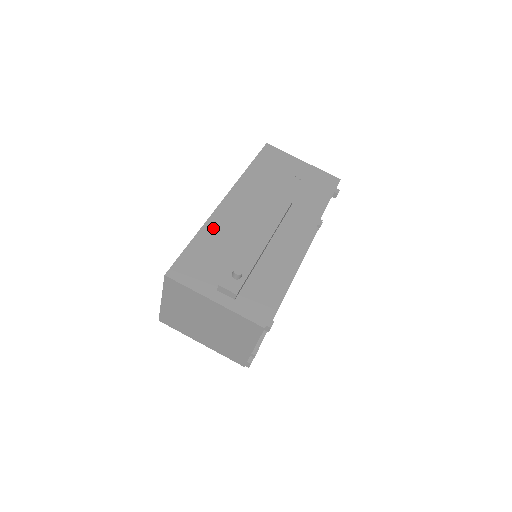
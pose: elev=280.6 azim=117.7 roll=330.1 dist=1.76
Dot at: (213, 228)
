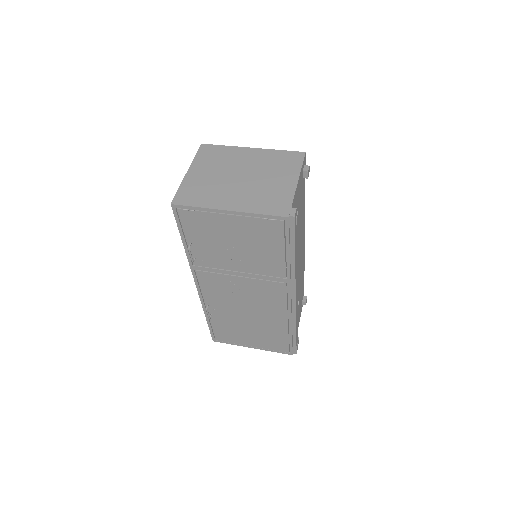
Dot at: occluded
